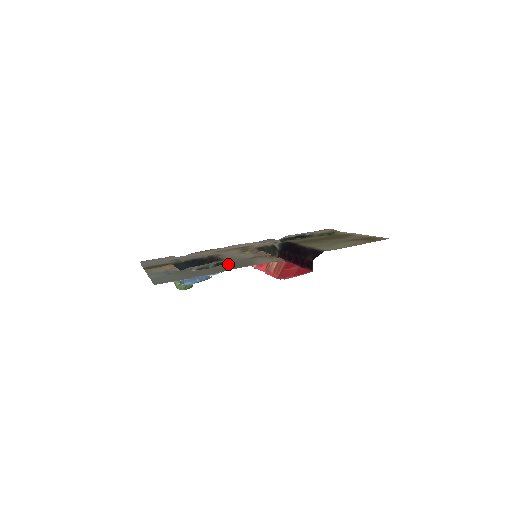
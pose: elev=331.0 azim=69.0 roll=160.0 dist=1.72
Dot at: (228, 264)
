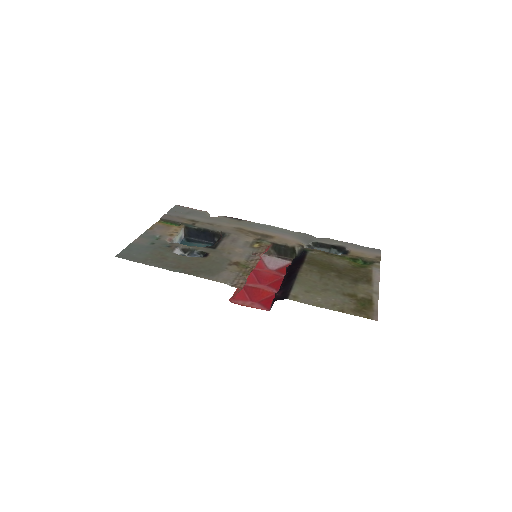
Dot at: (202, 260)
